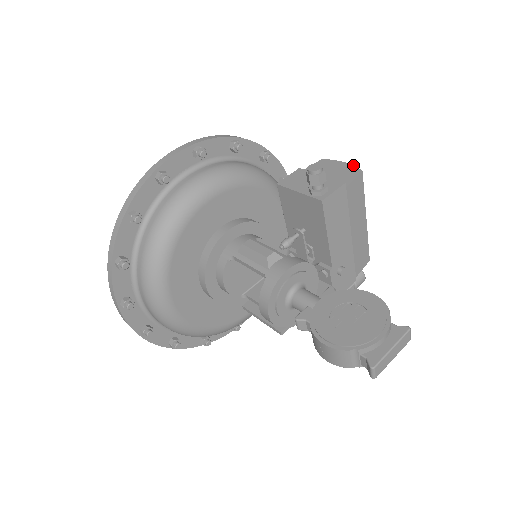
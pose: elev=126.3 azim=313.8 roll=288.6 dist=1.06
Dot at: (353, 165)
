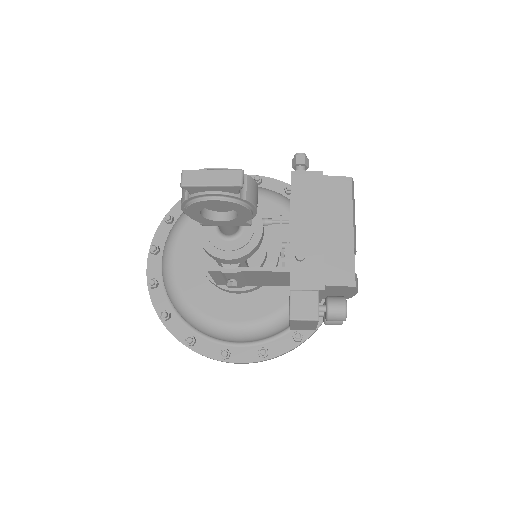
Dot at: occluded
